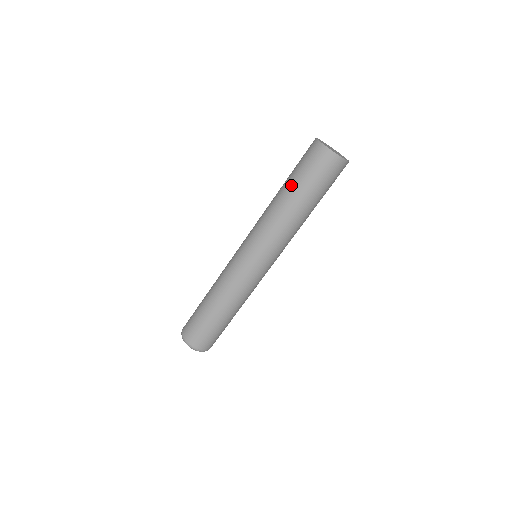
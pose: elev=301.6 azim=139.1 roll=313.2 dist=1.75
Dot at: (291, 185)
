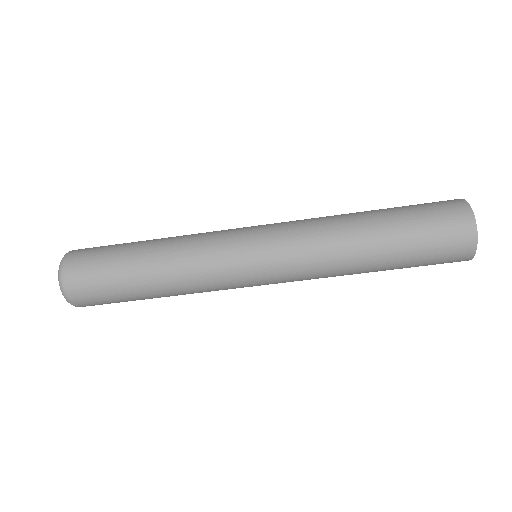
Dot at: (395, 246)
